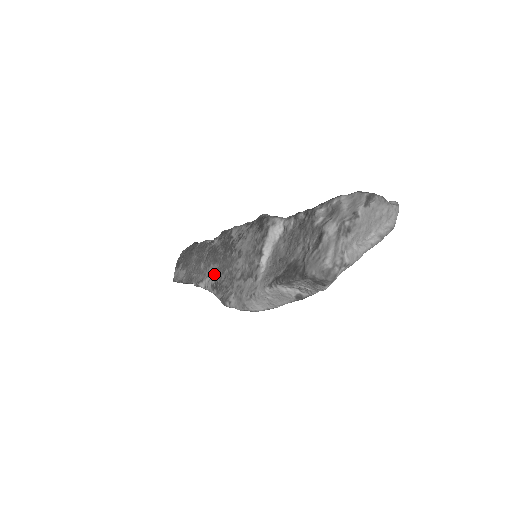
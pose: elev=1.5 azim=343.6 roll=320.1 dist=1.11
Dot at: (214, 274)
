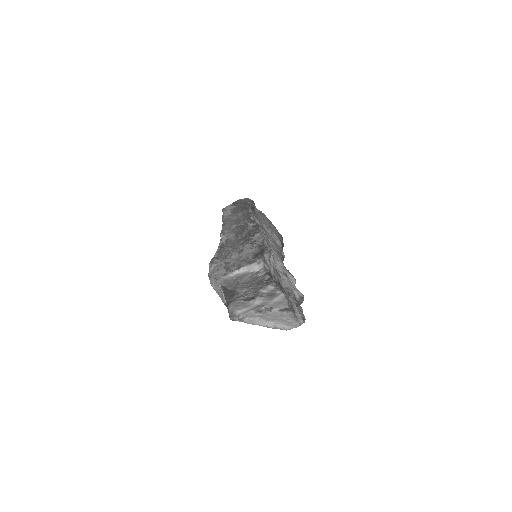
Dot at: (229, 241)
